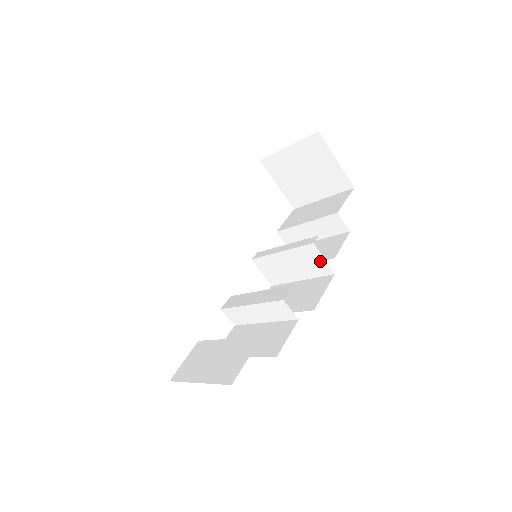
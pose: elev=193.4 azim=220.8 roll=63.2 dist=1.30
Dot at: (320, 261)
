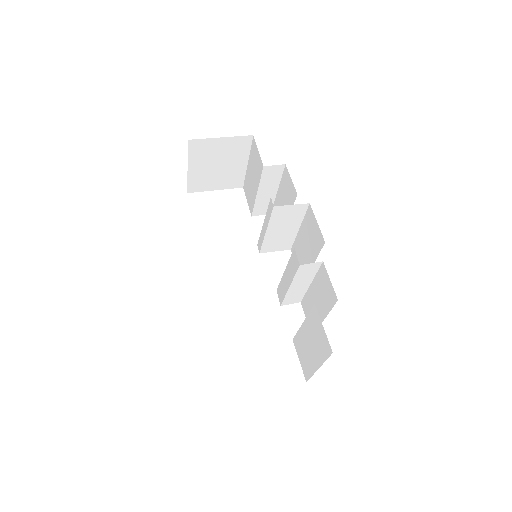
Dot at: (292, 208)
